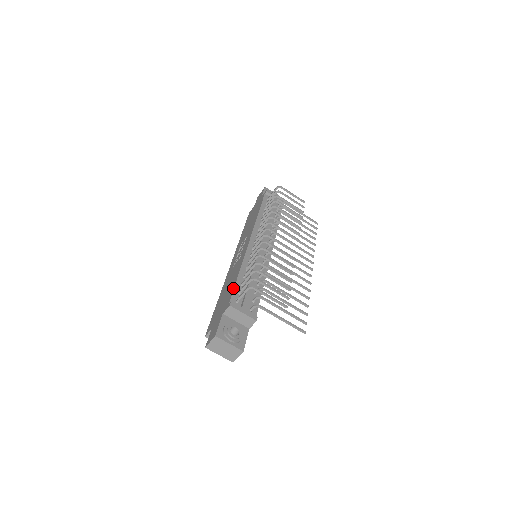
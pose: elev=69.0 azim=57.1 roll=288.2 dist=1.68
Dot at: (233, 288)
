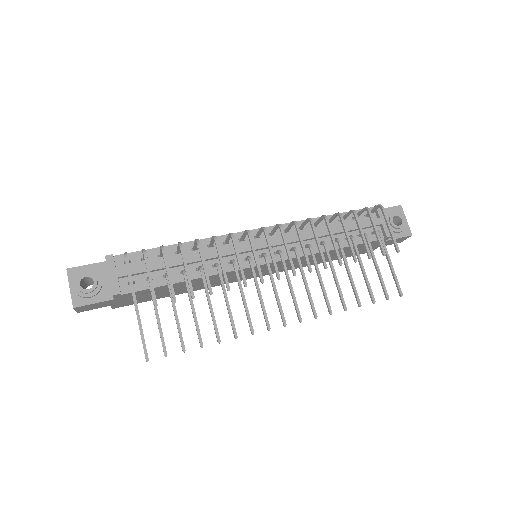
Dot at: occluded
